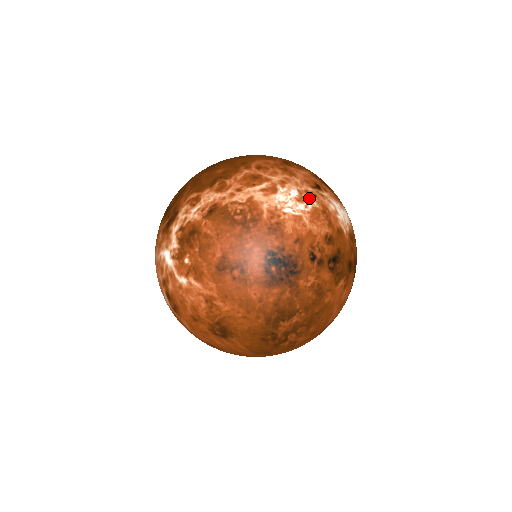
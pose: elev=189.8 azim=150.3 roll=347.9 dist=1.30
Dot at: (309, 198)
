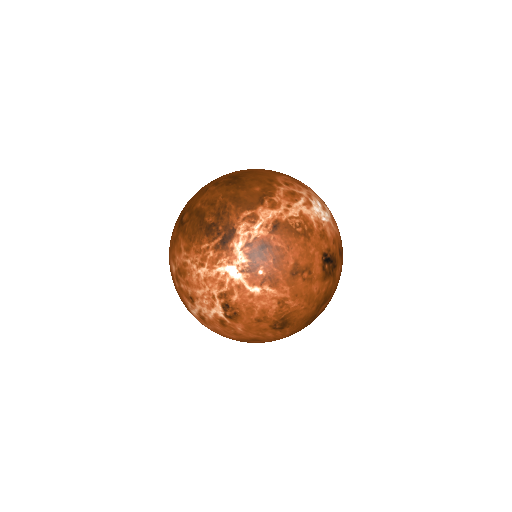
Dot at: (325, 207)
